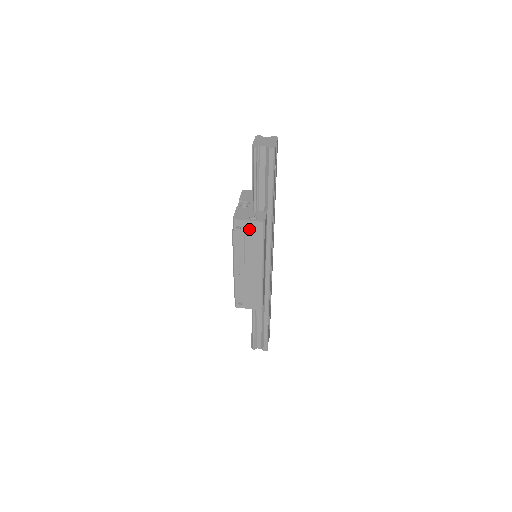
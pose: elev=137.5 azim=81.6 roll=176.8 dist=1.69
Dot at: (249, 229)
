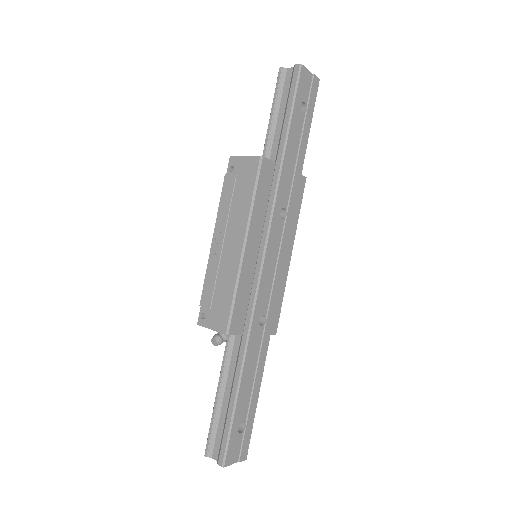
Dot at: (242, 171)
